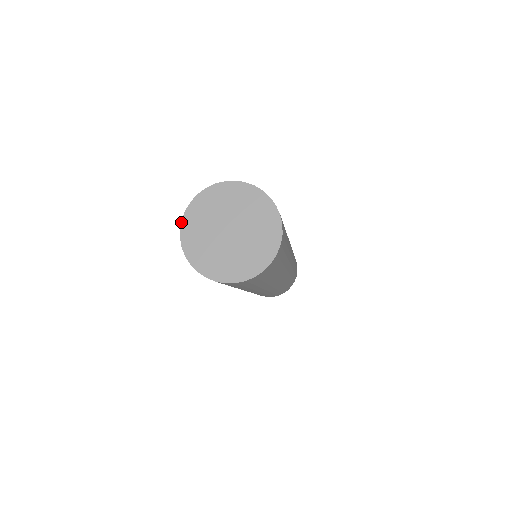
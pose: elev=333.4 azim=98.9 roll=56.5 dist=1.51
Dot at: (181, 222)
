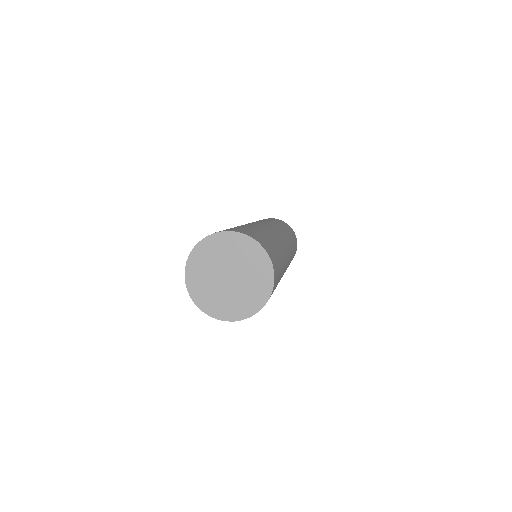
Dot at: (197, 243)
